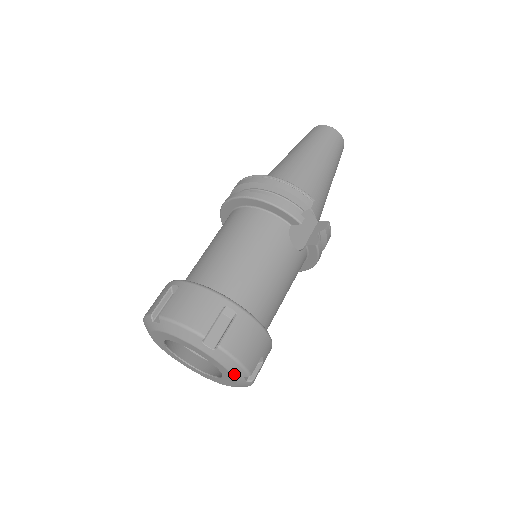
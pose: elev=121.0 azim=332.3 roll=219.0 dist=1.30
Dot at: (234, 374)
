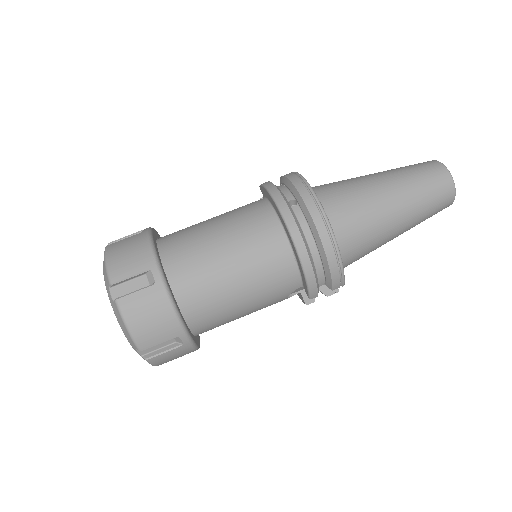
Dot at: occluded
